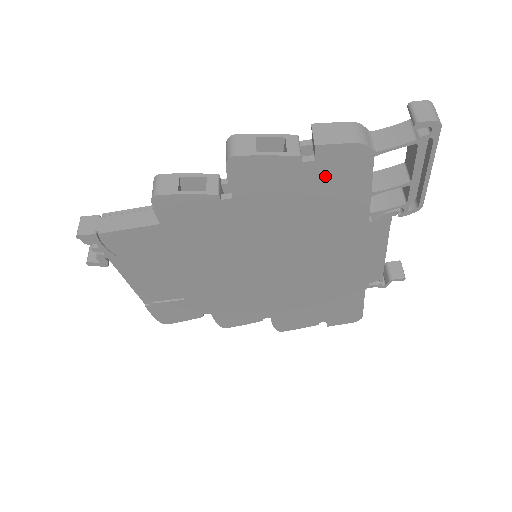
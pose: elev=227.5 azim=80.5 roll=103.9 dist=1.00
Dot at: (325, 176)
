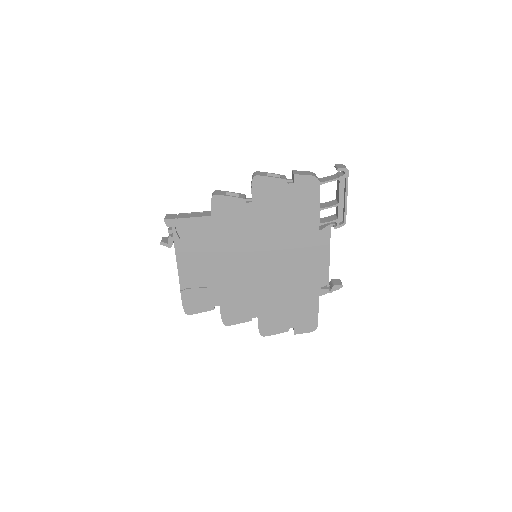
Dot at: (298, 194)
